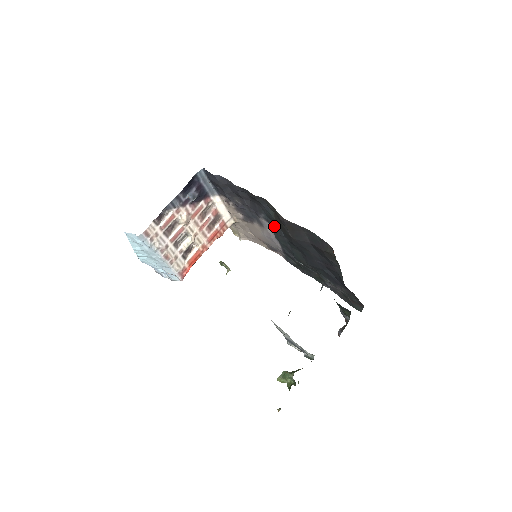
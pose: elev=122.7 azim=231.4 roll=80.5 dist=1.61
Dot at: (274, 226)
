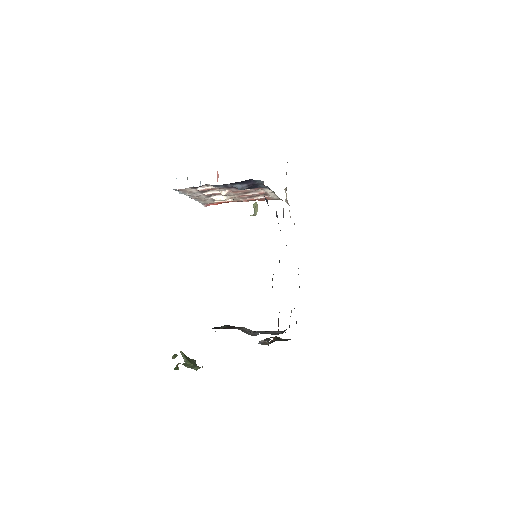
Dot at: occluded
